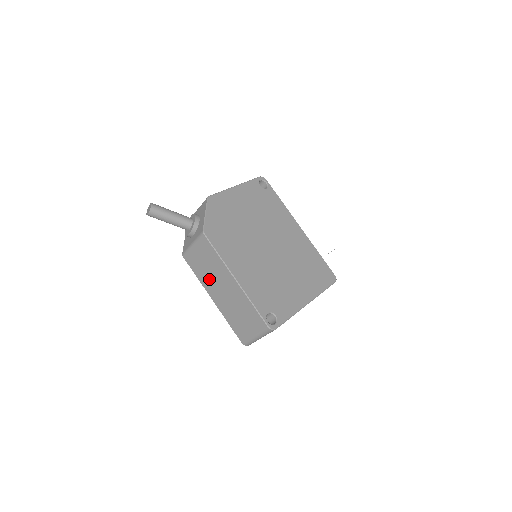
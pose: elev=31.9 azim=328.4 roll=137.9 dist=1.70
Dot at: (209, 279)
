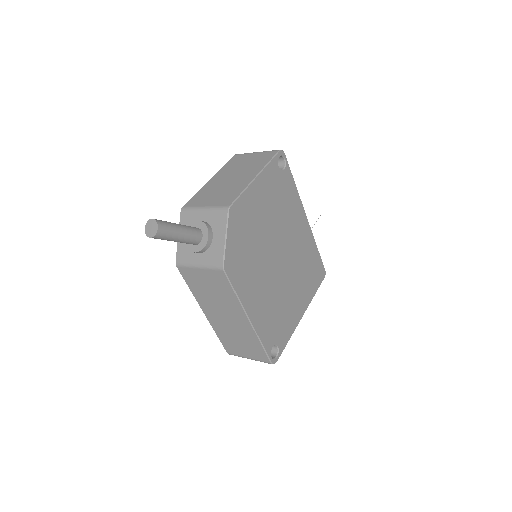
Dot at: (209, 301)
